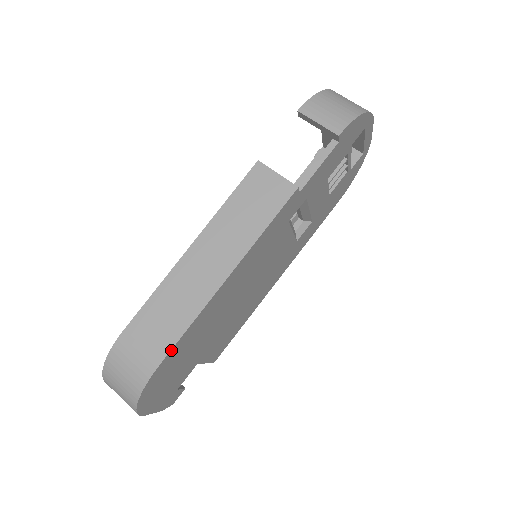
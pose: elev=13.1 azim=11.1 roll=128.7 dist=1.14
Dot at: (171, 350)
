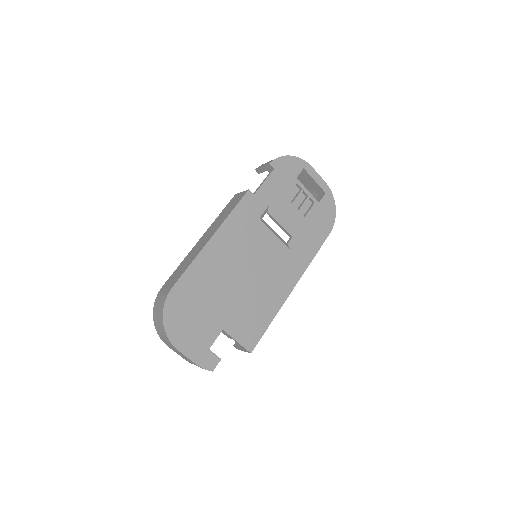
Dot at: (179, 279)
